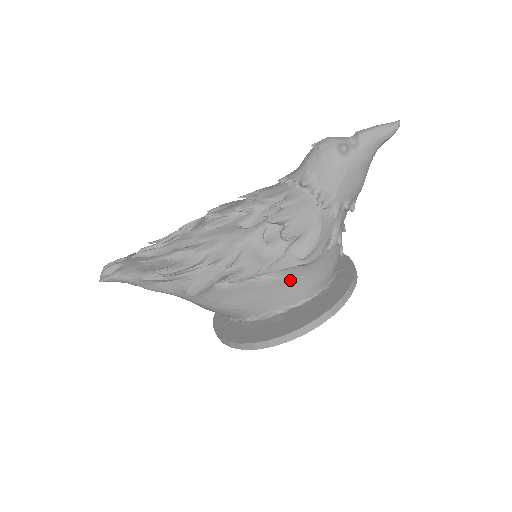
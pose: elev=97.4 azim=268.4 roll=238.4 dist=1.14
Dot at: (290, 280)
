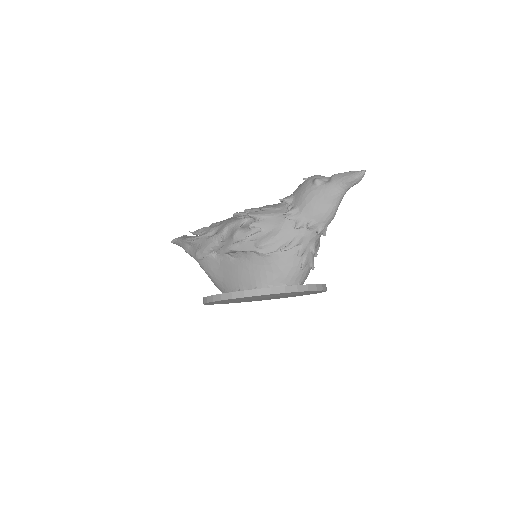
Dot at: (251, 265)
